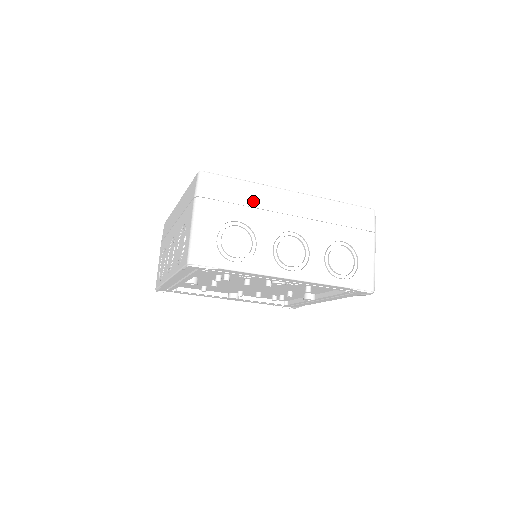
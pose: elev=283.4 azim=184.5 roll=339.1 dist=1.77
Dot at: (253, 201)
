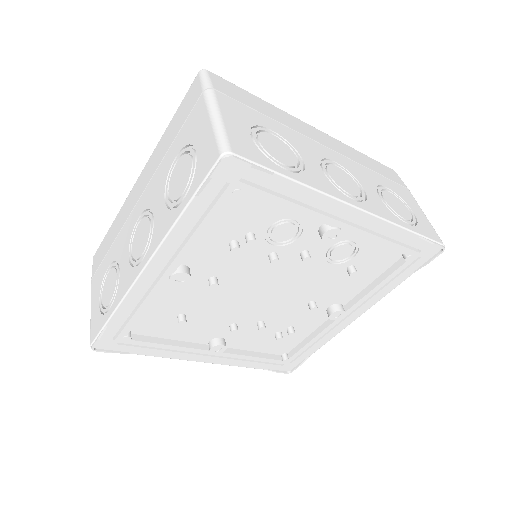
Dot at: (277, 118)
